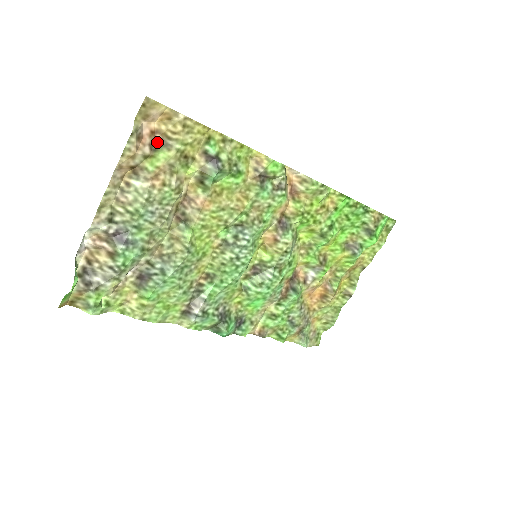
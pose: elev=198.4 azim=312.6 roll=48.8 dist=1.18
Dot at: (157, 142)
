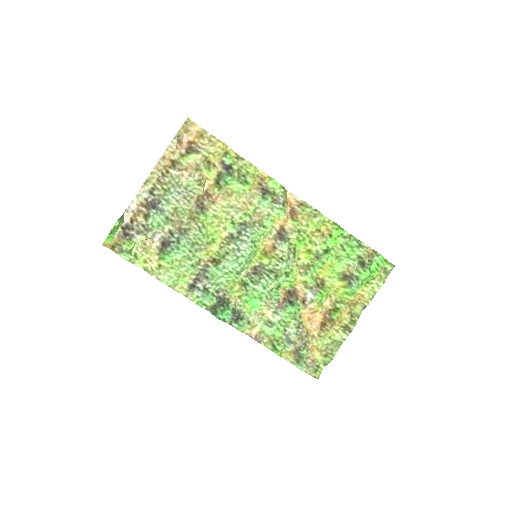
Dot at: (191, 149)
